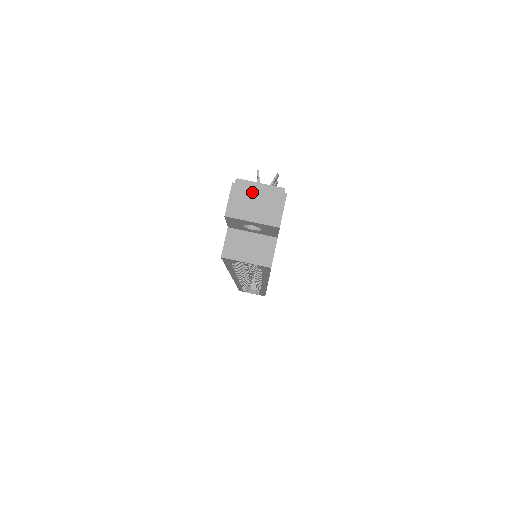
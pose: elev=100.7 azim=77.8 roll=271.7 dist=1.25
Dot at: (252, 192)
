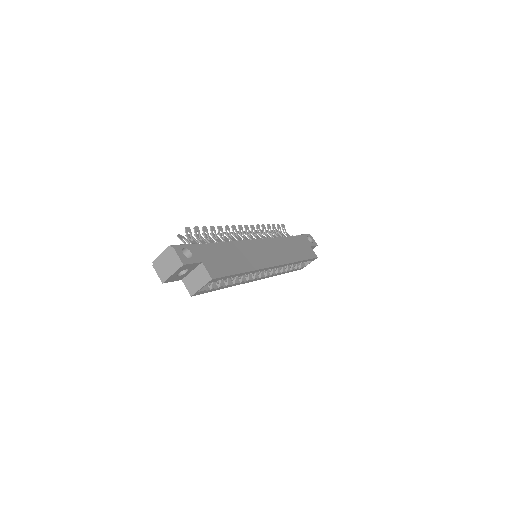
Dot at: (162, 261)
